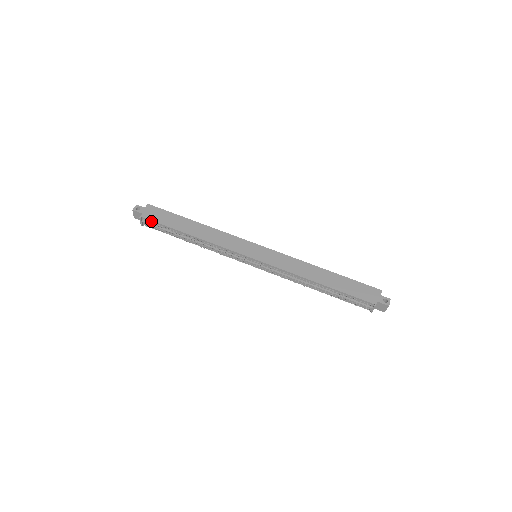
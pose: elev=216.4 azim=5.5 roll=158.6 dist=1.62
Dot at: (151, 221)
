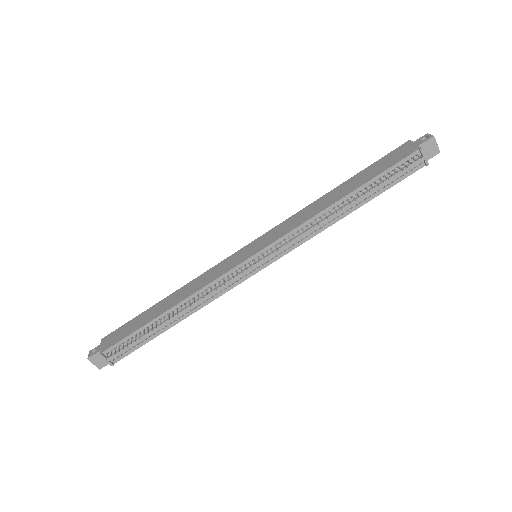
Dot at: (115, 346)
